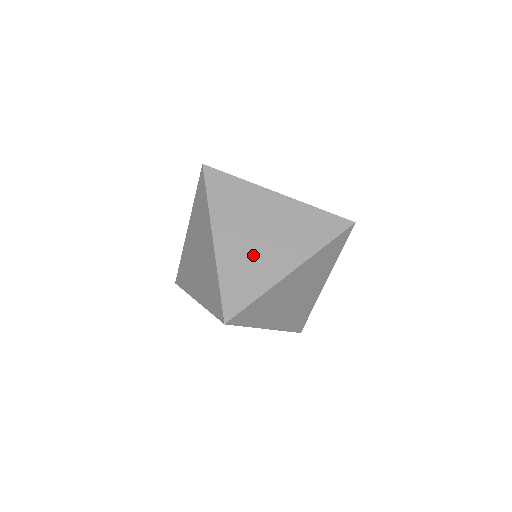
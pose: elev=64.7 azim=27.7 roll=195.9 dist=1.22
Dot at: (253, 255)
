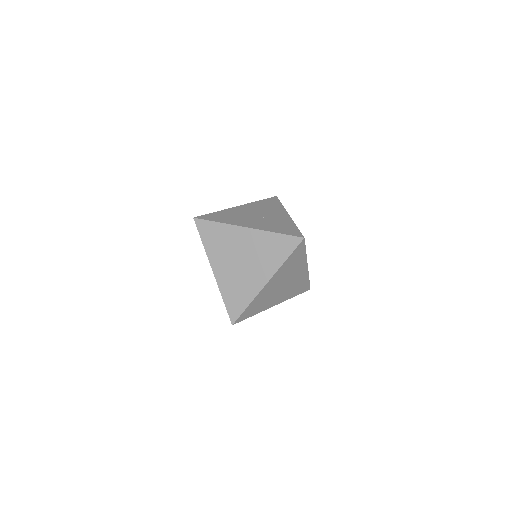
Dot at: (239, 277)
